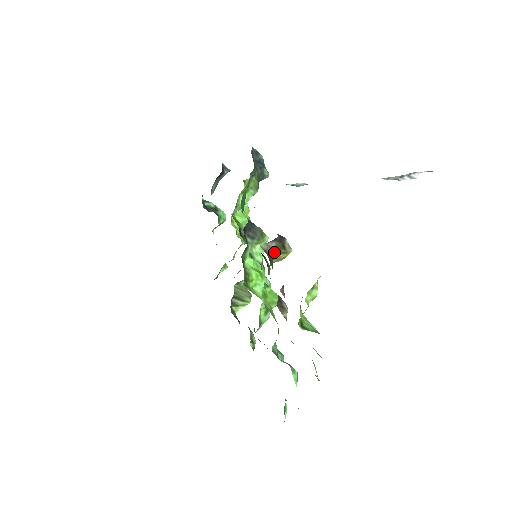
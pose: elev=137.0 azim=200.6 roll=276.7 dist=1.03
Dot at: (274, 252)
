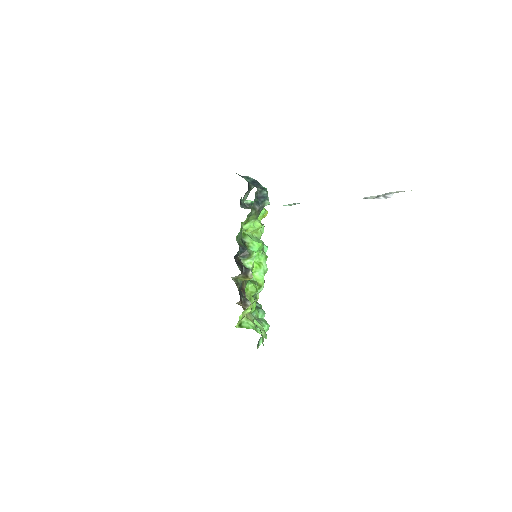
Dot at: (242, 278)
